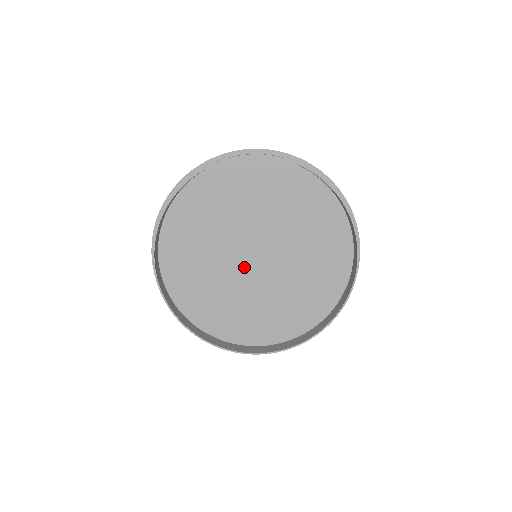
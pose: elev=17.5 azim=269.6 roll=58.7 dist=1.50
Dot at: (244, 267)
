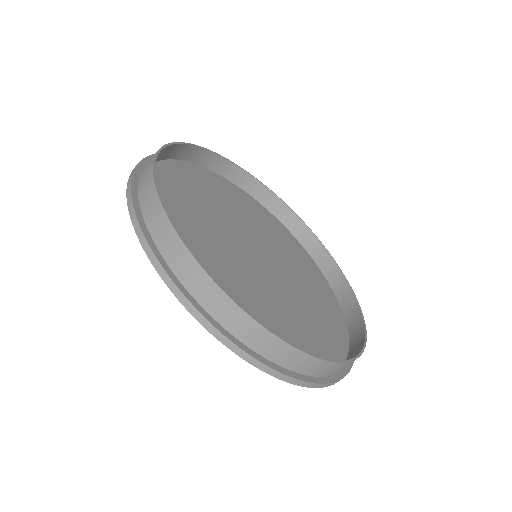
Dot at: (245, 257)
